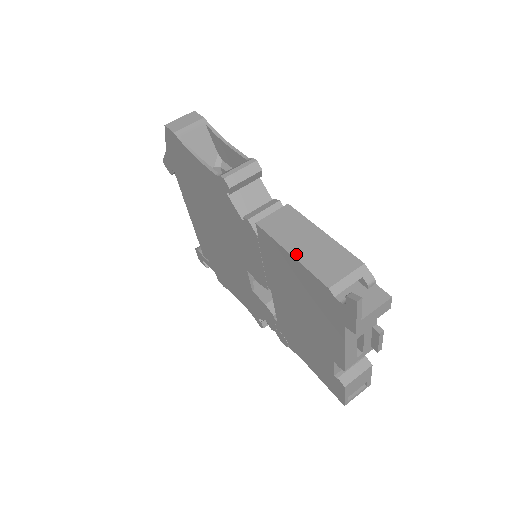
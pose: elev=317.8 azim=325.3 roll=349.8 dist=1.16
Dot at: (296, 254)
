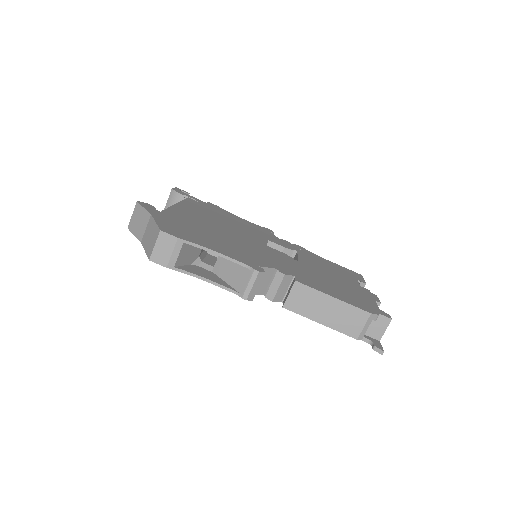
Dot at: (325, 323)
